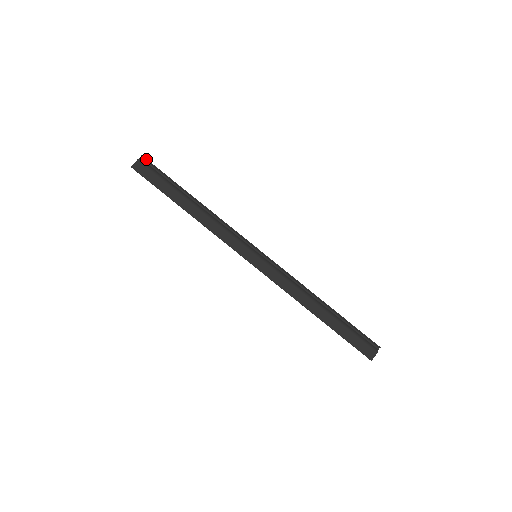
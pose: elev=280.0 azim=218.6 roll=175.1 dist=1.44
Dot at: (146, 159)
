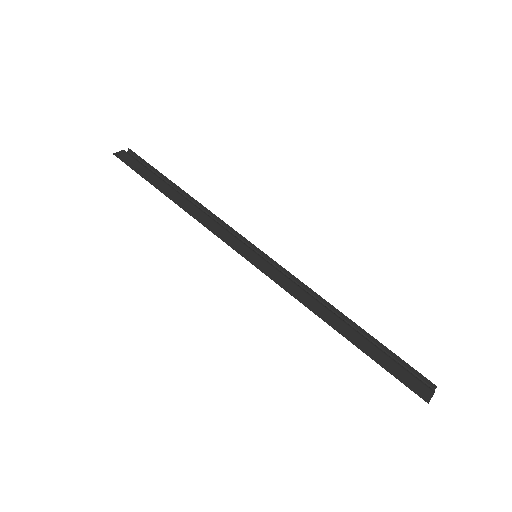
Dot at: (133, 152)
